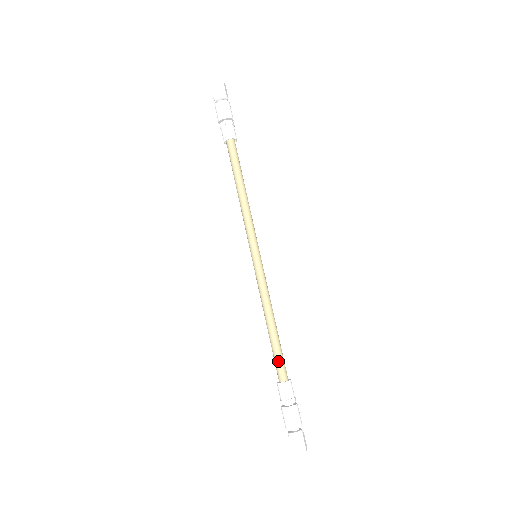
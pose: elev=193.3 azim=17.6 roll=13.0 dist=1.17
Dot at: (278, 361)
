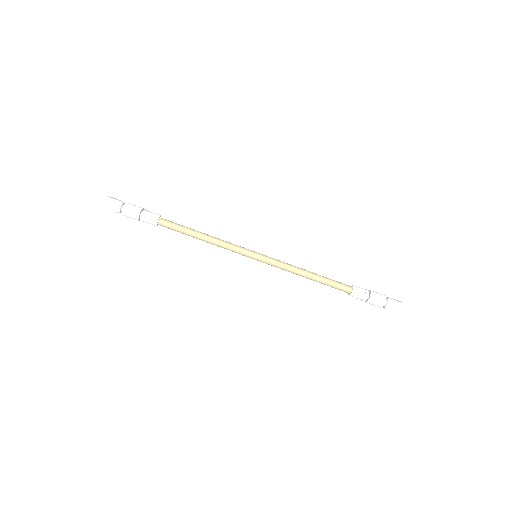
Dot at: (335, 288)
